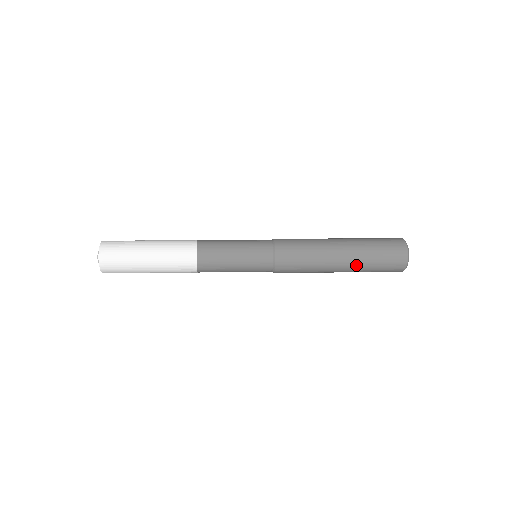
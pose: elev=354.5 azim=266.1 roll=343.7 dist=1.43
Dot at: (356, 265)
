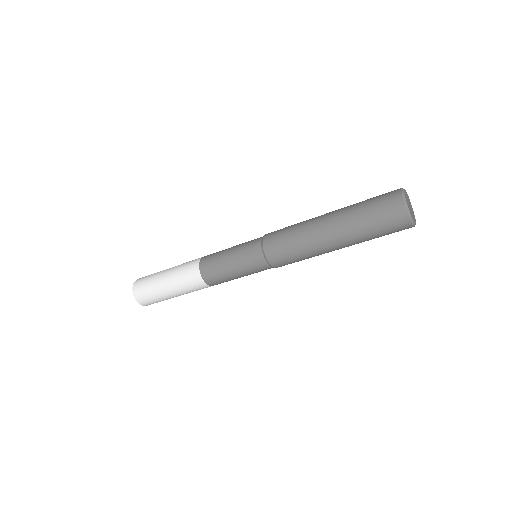
Dot at: (345, 227)
